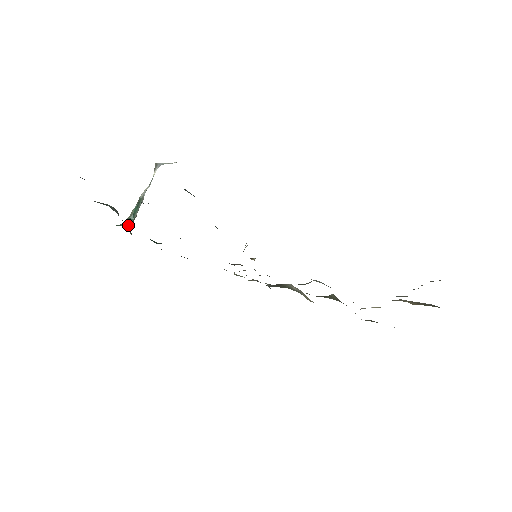
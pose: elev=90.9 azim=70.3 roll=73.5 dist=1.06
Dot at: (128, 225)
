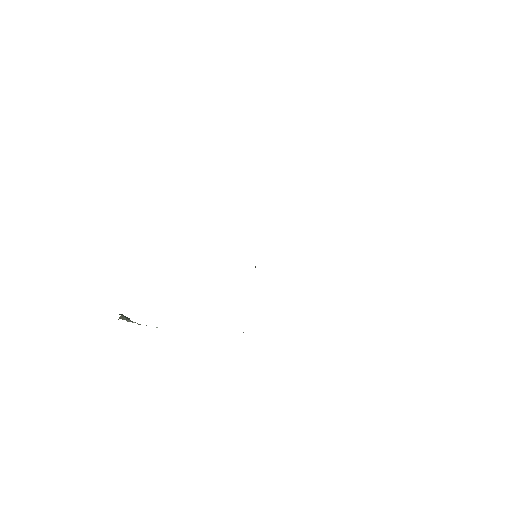
Dot at: occluded
